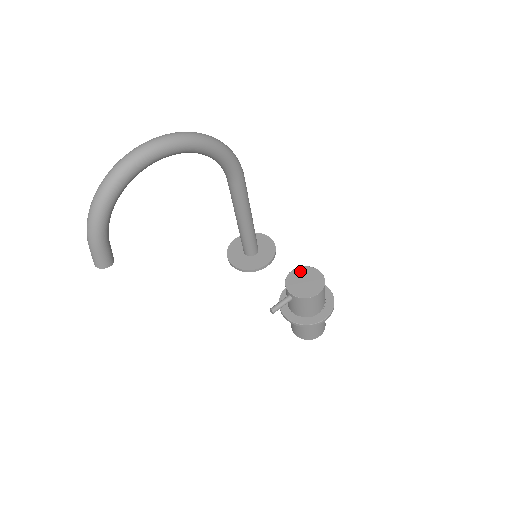
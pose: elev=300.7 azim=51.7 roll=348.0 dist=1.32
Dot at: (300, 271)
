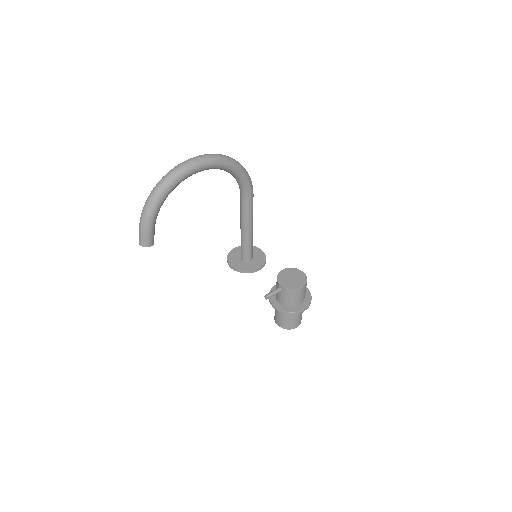
Dot at: (288, 271)
